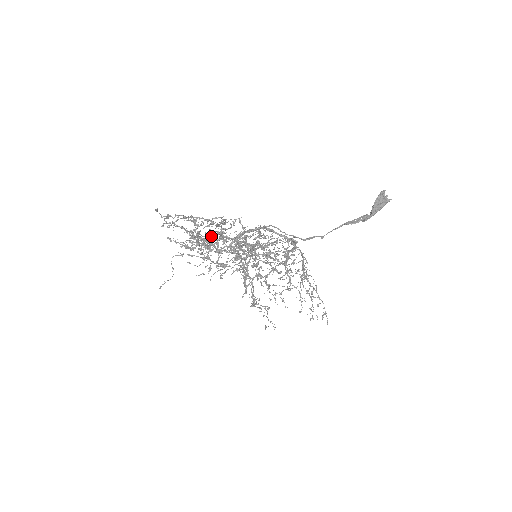
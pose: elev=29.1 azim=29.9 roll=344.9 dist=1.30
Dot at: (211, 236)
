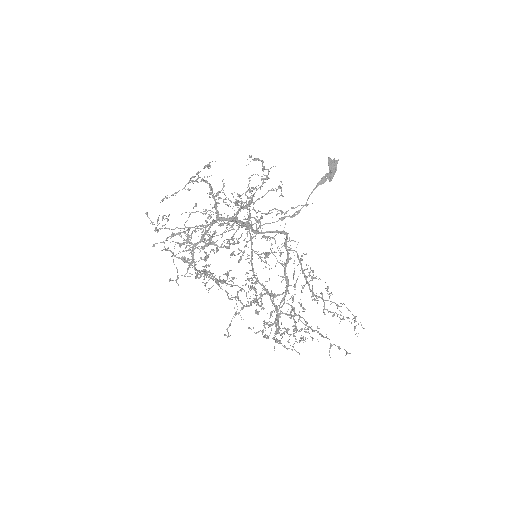
Dot at: (207, 221)
